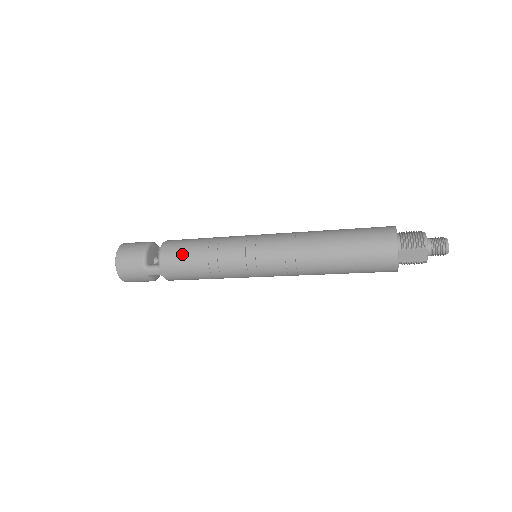
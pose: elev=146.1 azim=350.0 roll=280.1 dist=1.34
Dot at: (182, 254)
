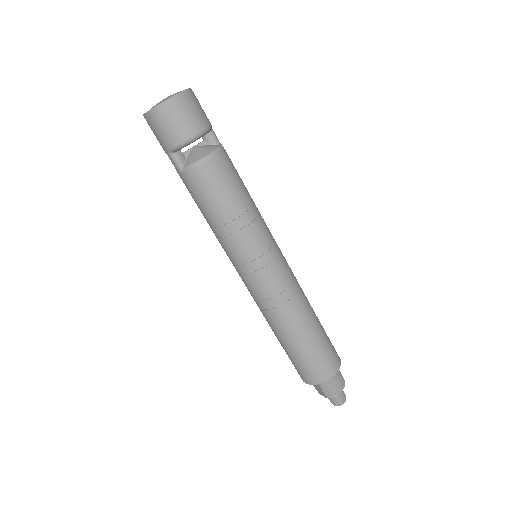
Dot at: (209, 194)
